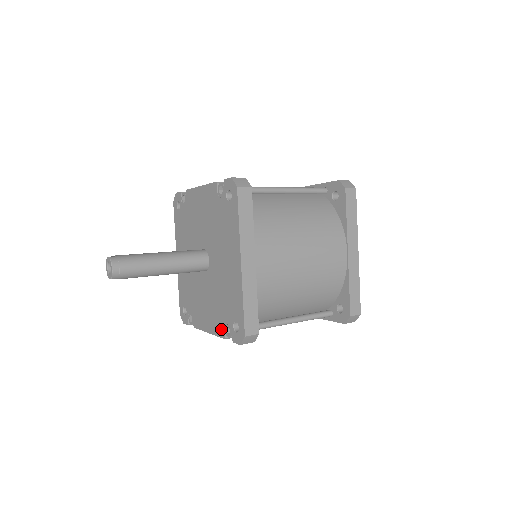
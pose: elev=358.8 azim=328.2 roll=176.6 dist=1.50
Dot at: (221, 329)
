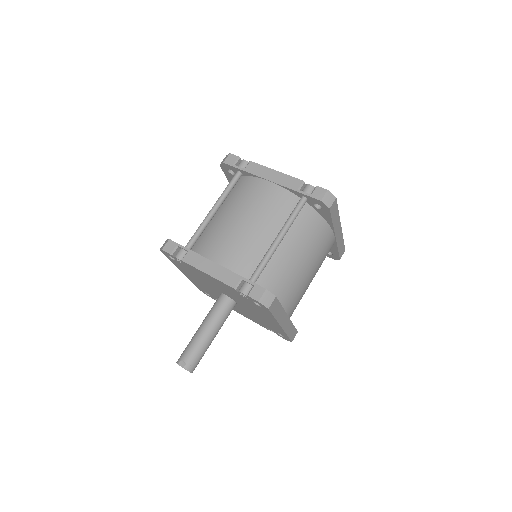
Dot at: occluded
